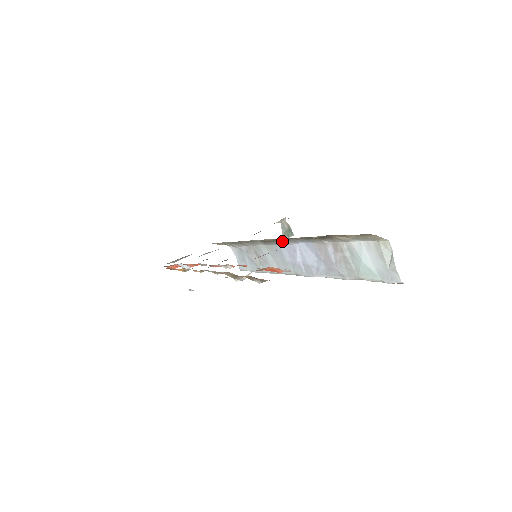
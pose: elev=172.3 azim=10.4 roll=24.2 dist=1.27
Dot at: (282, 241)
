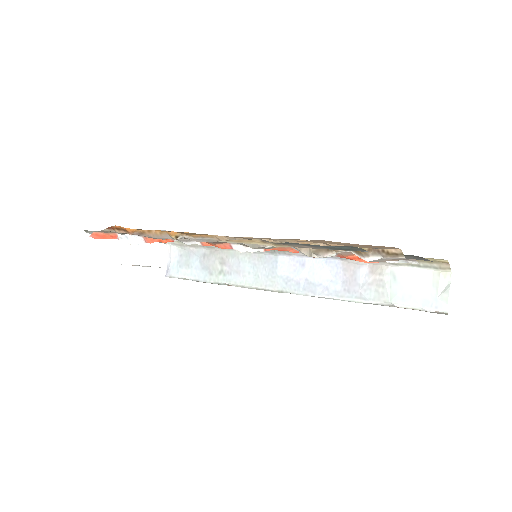
Dot at: occluded
